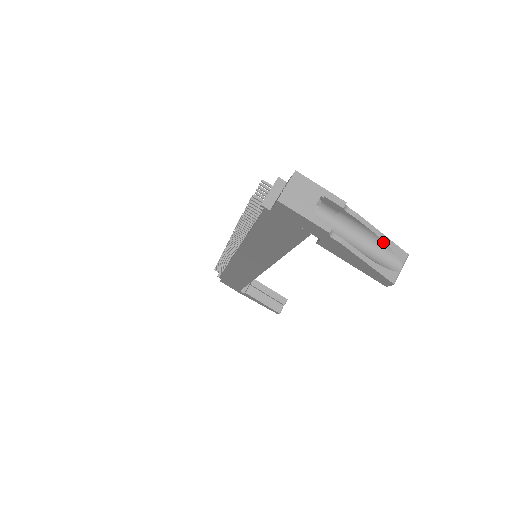
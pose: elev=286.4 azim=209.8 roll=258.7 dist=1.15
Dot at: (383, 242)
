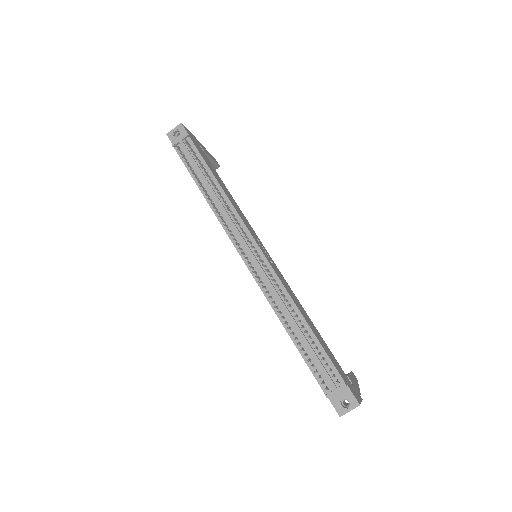
Dot at: occluded
